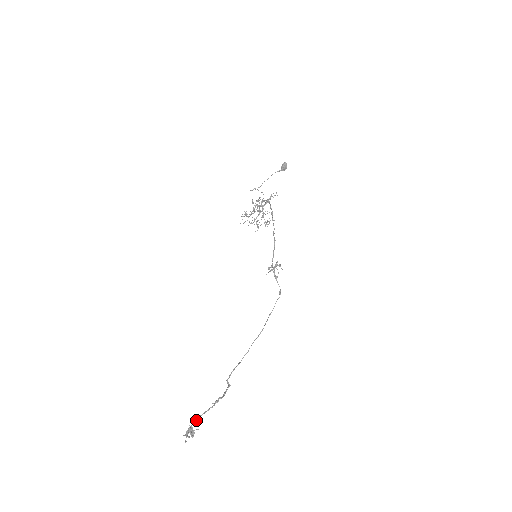
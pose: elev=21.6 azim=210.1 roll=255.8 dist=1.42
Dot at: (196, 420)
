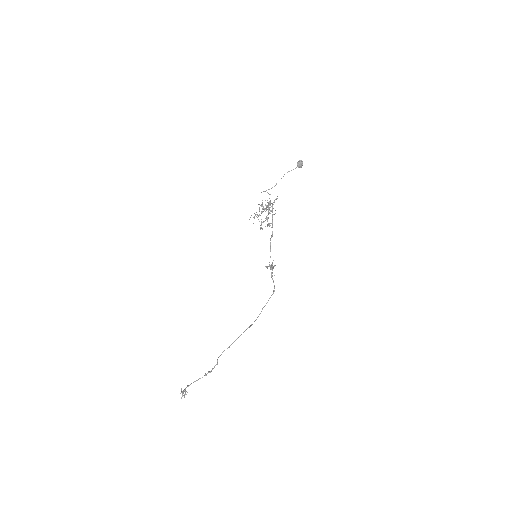
Dot at: (189, 385)
